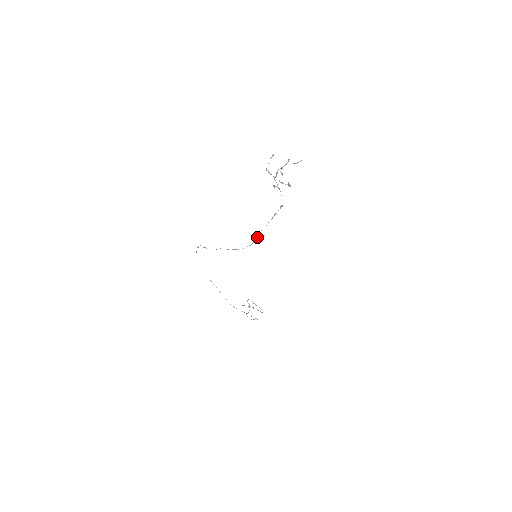
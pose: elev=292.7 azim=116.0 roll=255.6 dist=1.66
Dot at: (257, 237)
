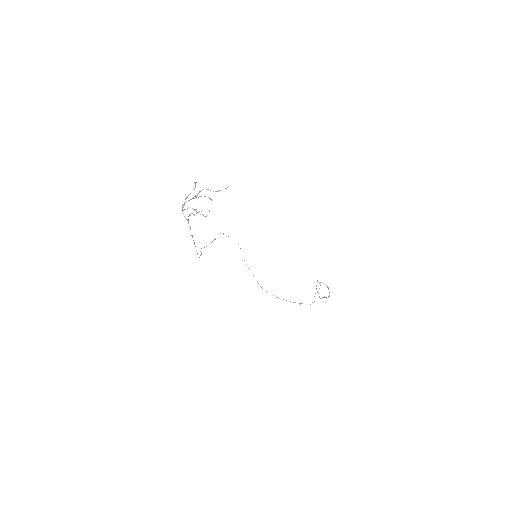
Dot at: (197, 254)
